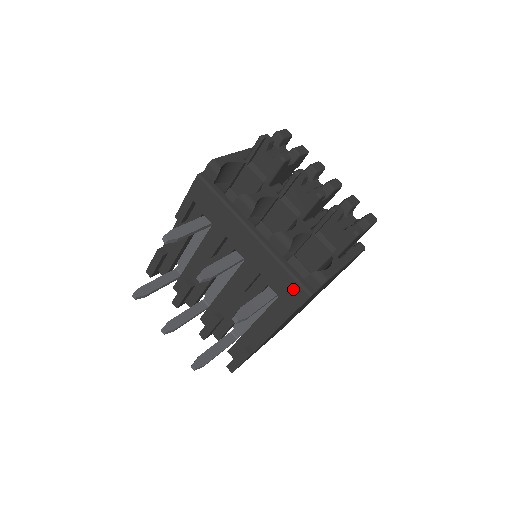
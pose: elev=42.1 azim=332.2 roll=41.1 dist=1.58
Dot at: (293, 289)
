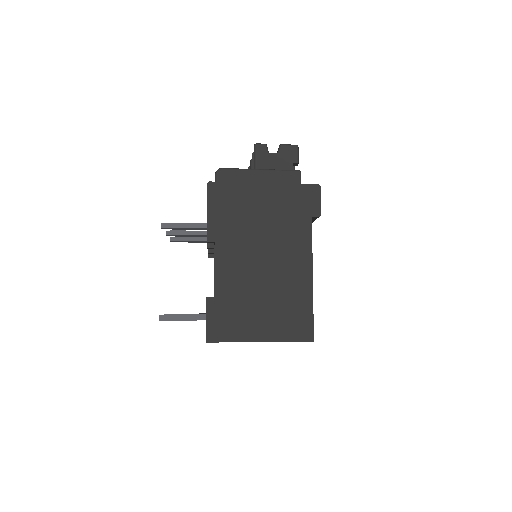
Dot at: occluded
